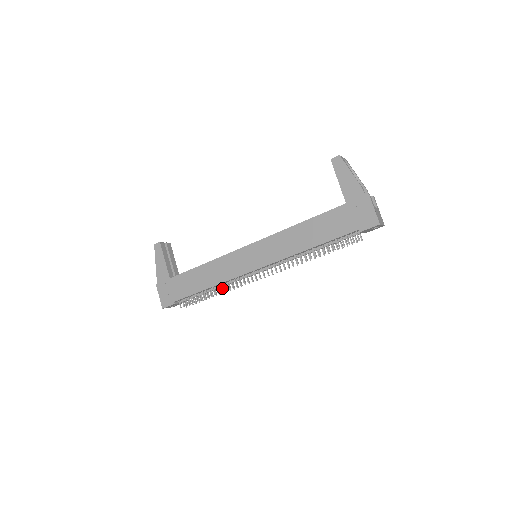
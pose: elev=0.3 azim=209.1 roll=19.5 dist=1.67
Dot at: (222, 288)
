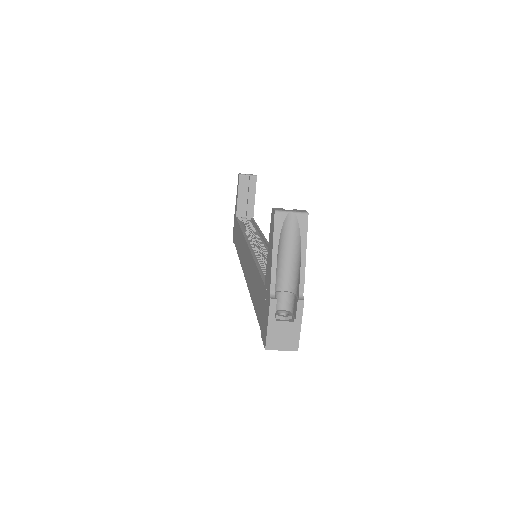
Dot at: occluded
